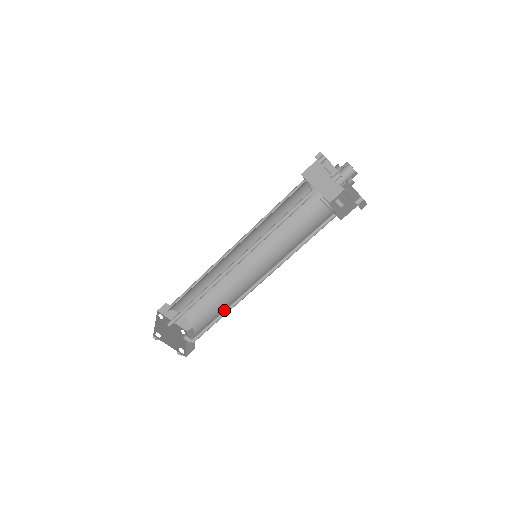
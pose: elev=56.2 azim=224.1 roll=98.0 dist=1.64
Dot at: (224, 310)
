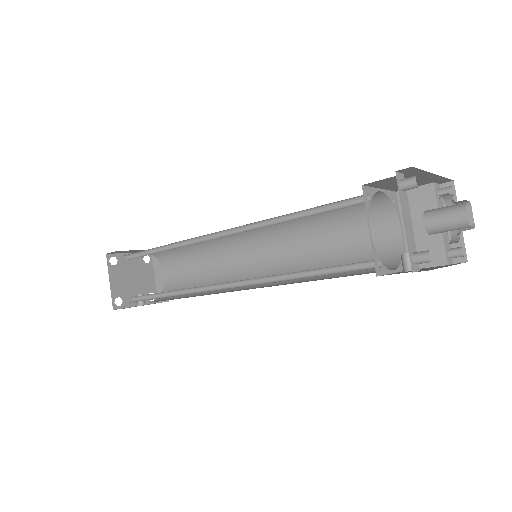
Dot at: (177, 290)
